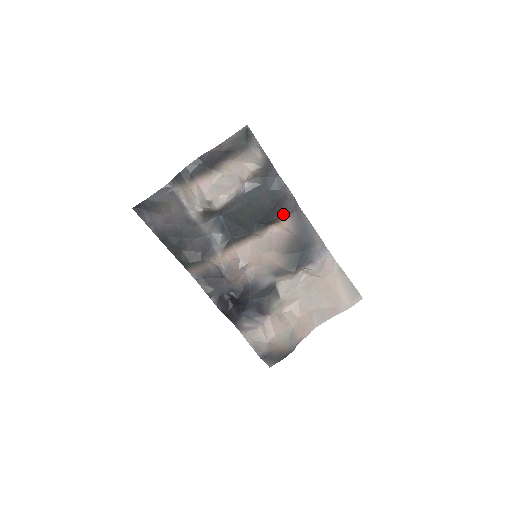
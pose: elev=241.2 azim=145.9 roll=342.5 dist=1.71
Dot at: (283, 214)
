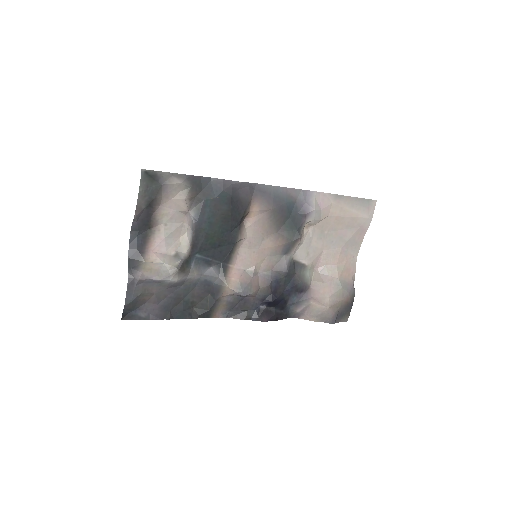
Dot at: (246, 203)
